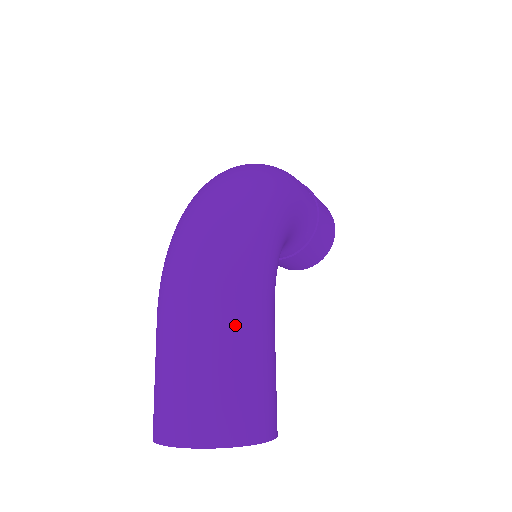
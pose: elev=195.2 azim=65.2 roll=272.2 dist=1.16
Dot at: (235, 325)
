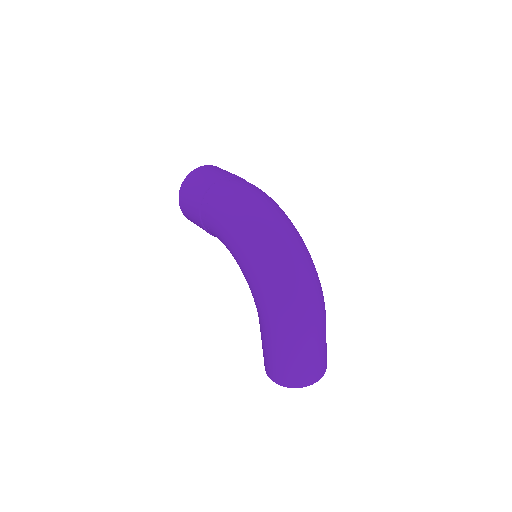
Dot at: occluded
